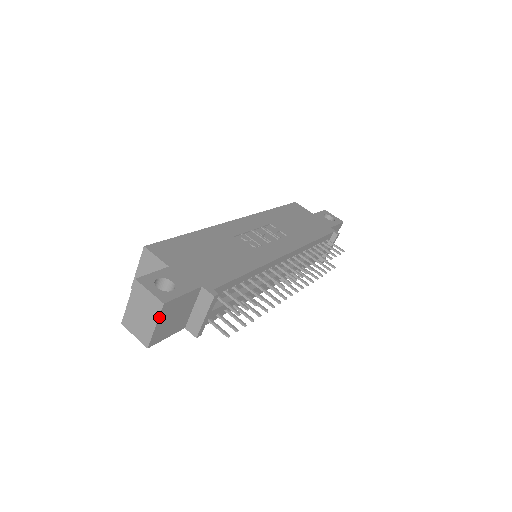
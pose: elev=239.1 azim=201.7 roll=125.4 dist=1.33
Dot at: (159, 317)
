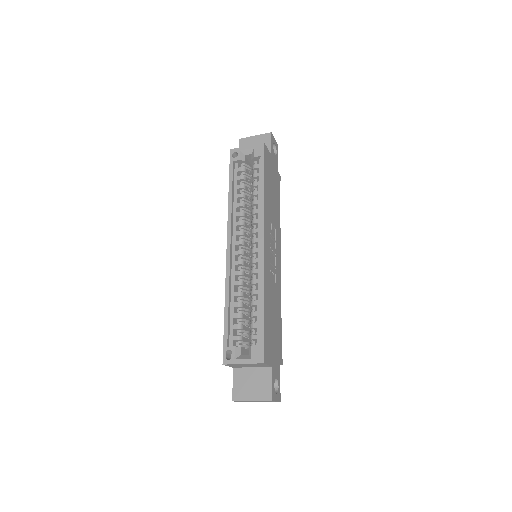
Dot at: occluded
